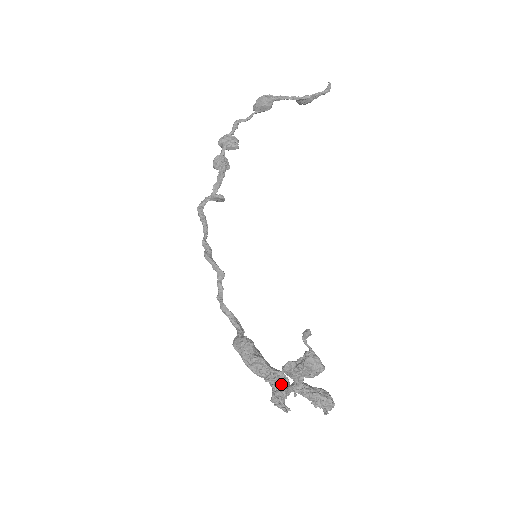
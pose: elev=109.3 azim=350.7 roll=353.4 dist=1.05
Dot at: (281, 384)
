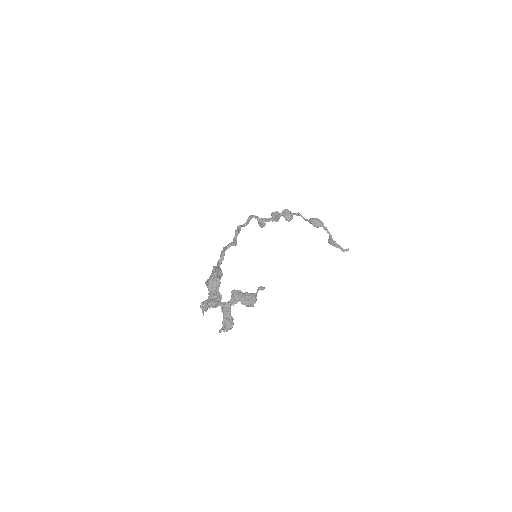
Dot at: (218, 299)
